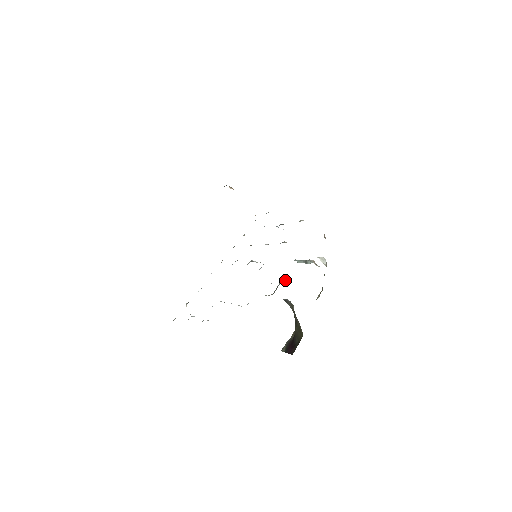
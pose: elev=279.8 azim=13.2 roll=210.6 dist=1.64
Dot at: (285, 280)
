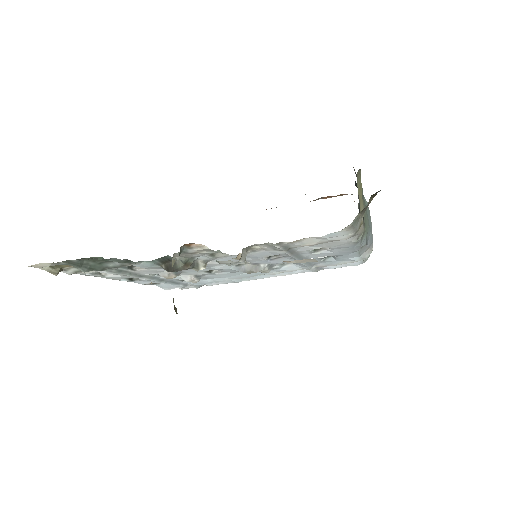
Dot at: (184, 261)
